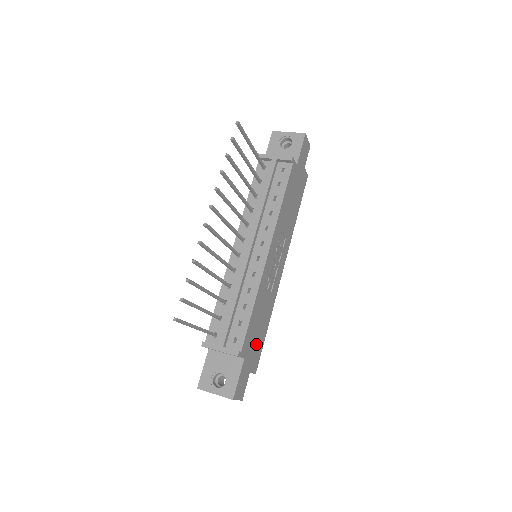
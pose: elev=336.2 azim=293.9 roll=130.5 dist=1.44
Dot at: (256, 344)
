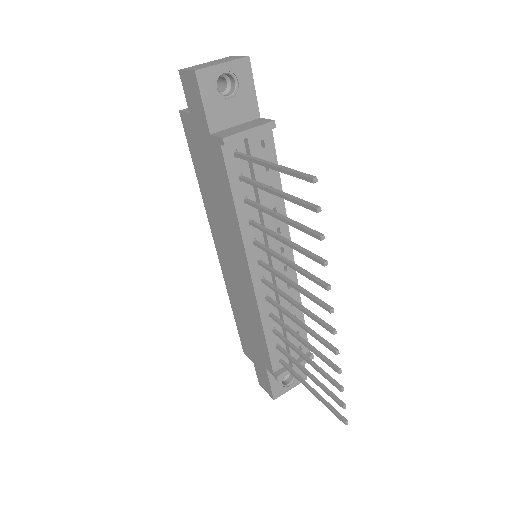
Dot at: occluded
